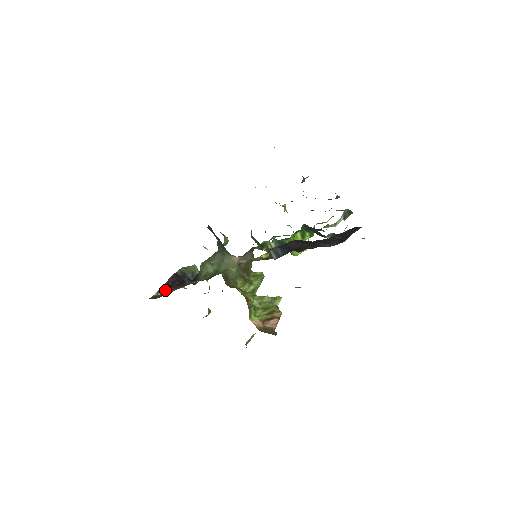
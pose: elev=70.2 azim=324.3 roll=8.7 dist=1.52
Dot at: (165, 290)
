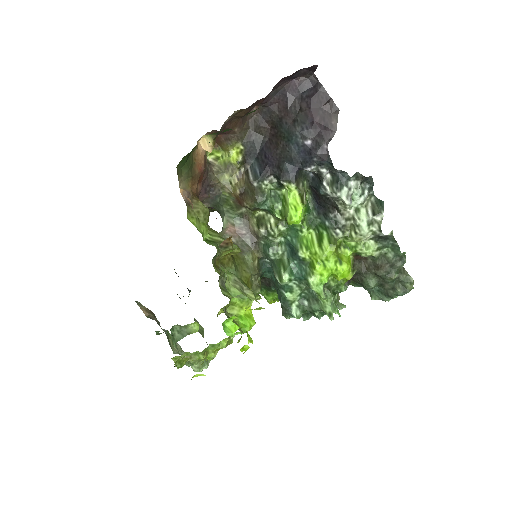
Dot at: occluded
